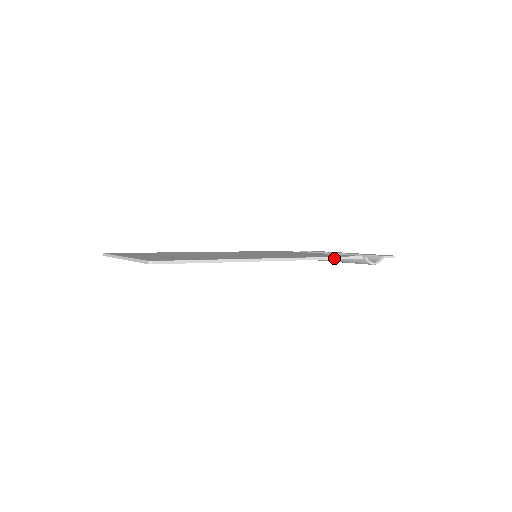
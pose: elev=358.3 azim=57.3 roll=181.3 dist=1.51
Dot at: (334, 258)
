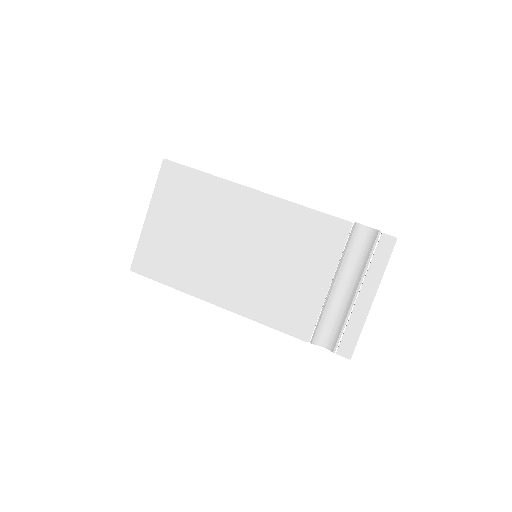
Dot at: (274, 328)
